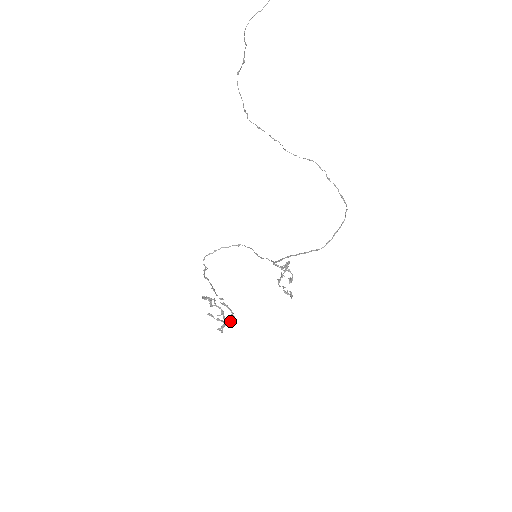
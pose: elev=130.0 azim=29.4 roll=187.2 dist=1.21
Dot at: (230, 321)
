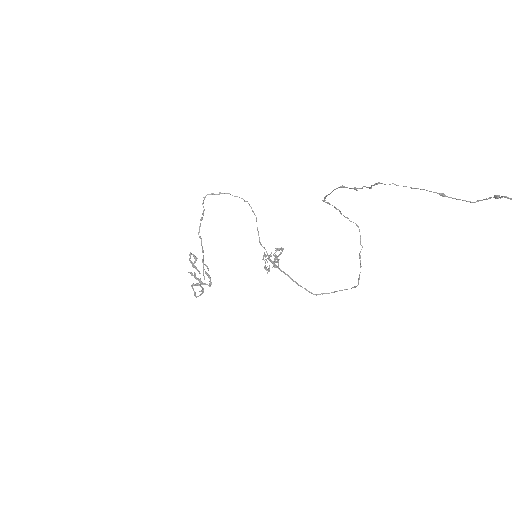
Dot at: (206, 284)
